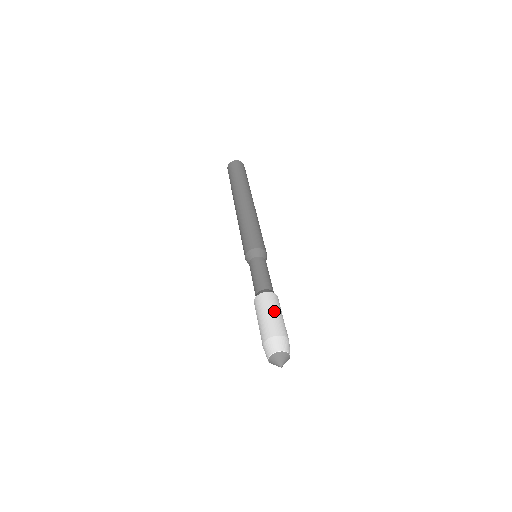
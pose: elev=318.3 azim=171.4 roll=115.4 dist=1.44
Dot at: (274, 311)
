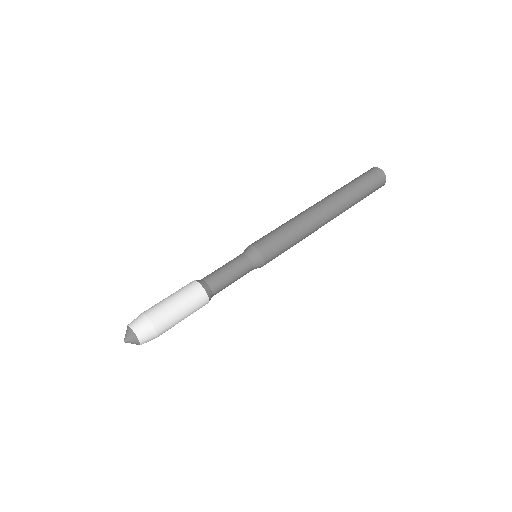
Dot at: (185, 311)
